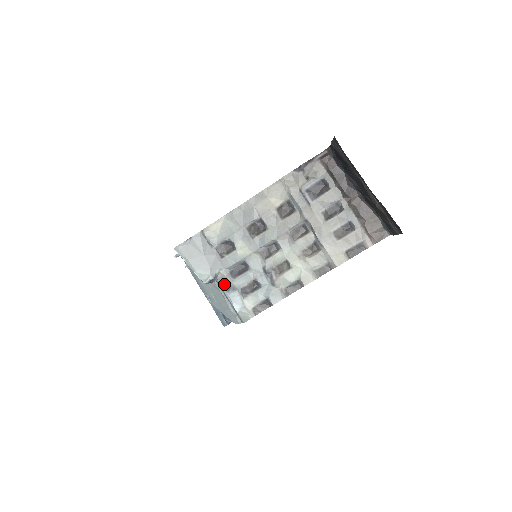
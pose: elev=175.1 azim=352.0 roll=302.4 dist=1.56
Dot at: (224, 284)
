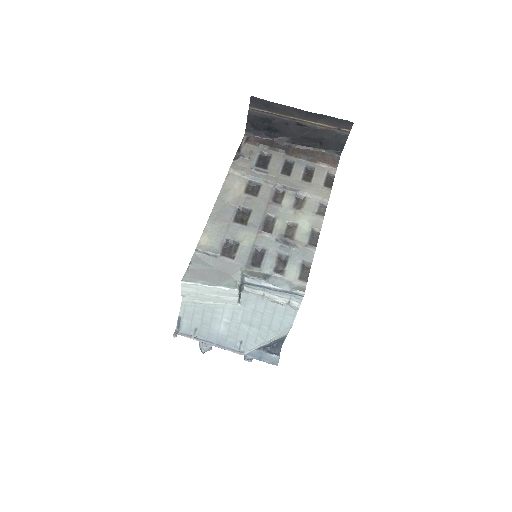
Dot at: (256, 276)
